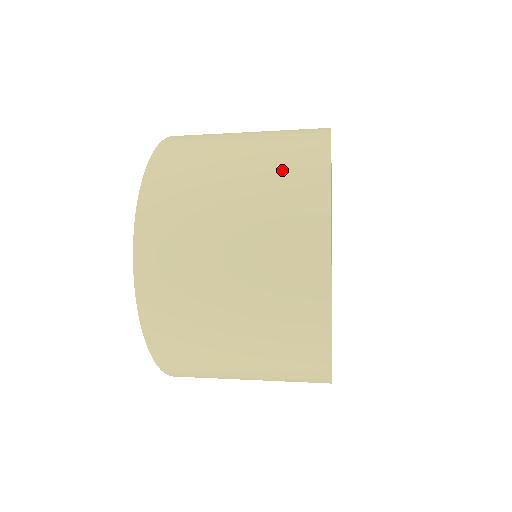
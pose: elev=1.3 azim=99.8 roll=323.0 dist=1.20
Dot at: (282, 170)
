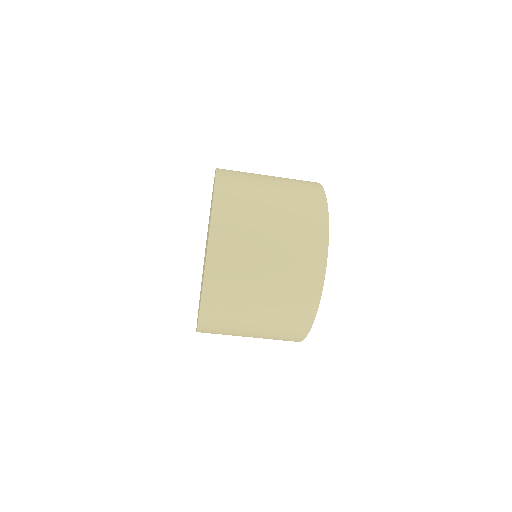
Dot at: (294, 179)
